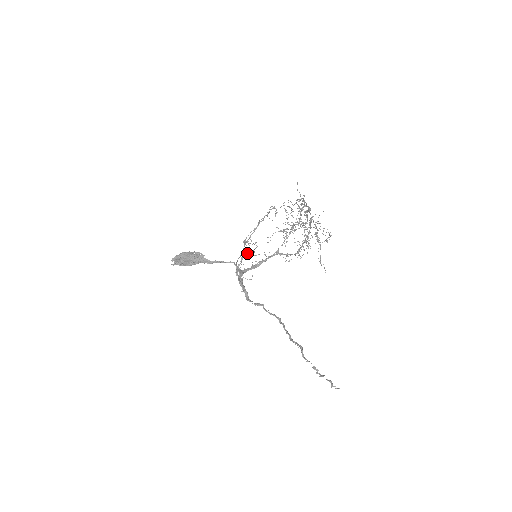
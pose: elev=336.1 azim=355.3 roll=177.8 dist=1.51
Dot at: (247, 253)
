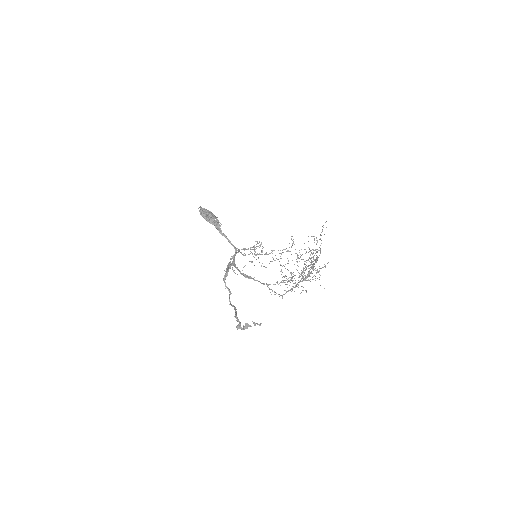
Dot at: occluded
